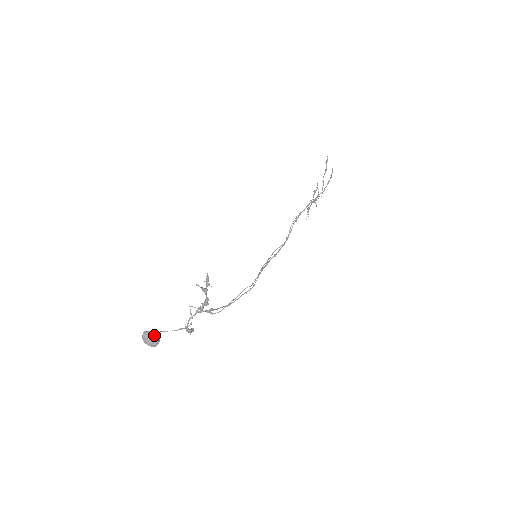
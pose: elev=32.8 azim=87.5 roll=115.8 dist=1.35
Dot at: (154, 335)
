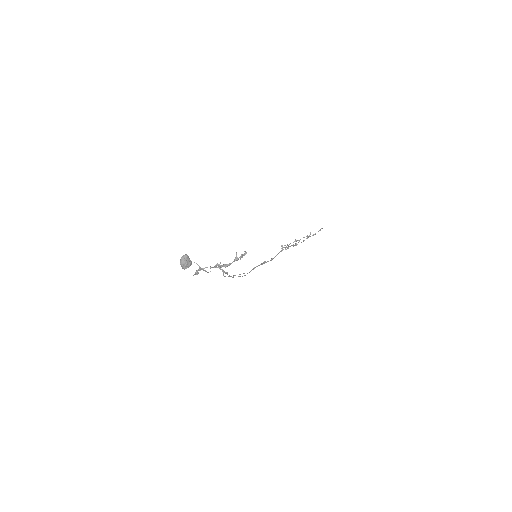
Dot at: (191, 262)
